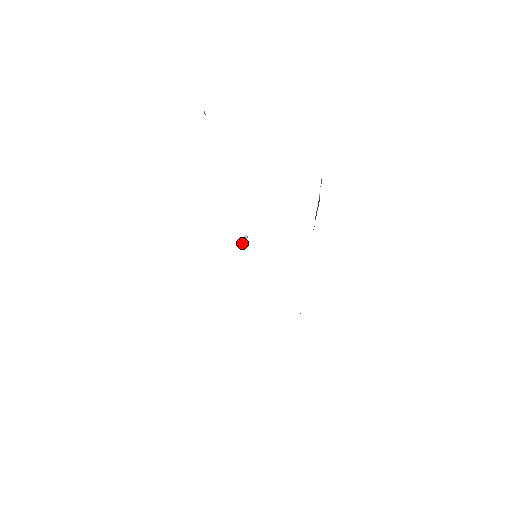
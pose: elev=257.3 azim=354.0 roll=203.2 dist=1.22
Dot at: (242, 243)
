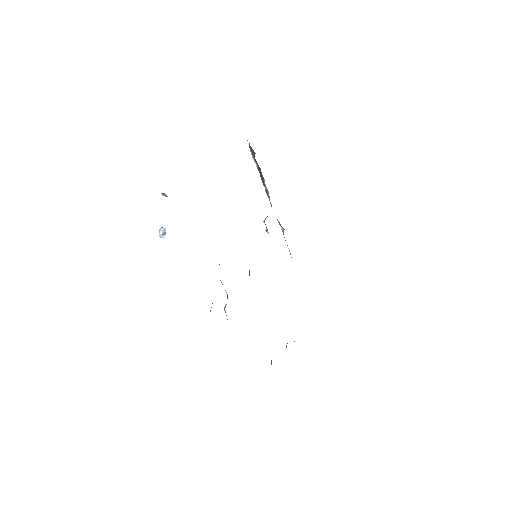
Dot at: (164, 237)
